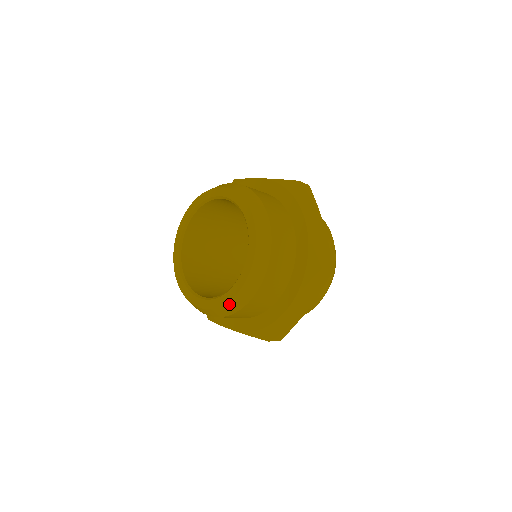
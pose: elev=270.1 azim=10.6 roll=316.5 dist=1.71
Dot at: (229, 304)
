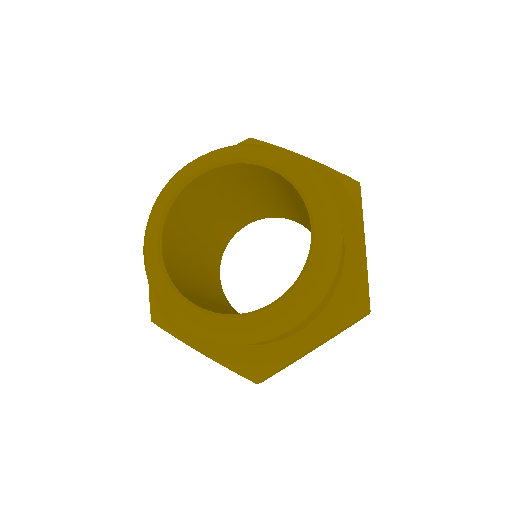
Dot at: (248, 333)
